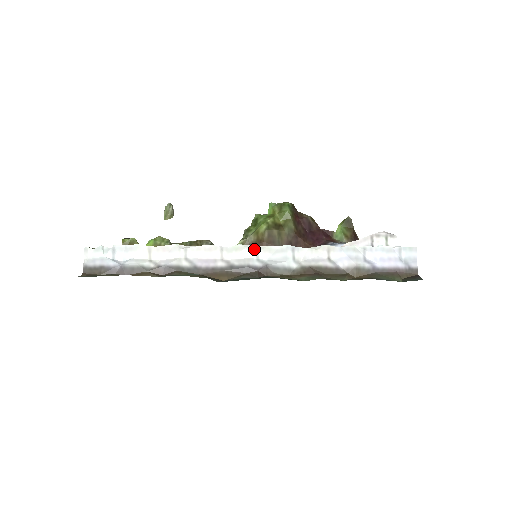
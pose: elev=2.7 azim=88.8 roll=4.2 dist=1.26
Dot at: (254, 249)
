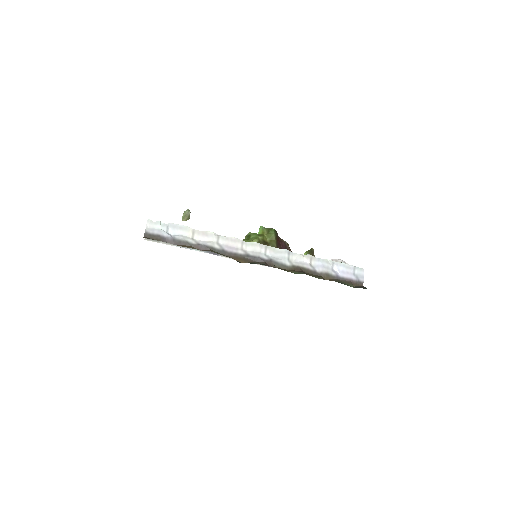
Dot at: (264, 247)
